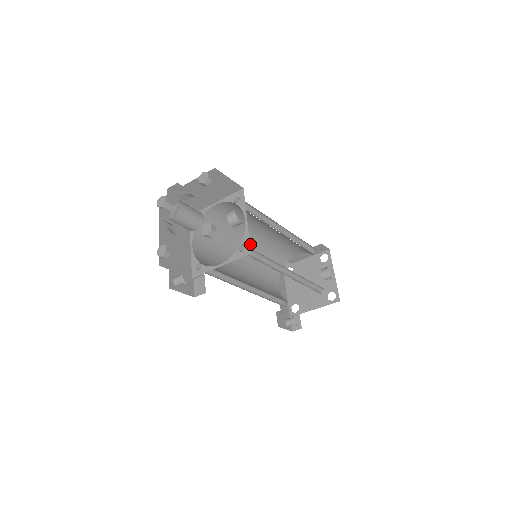
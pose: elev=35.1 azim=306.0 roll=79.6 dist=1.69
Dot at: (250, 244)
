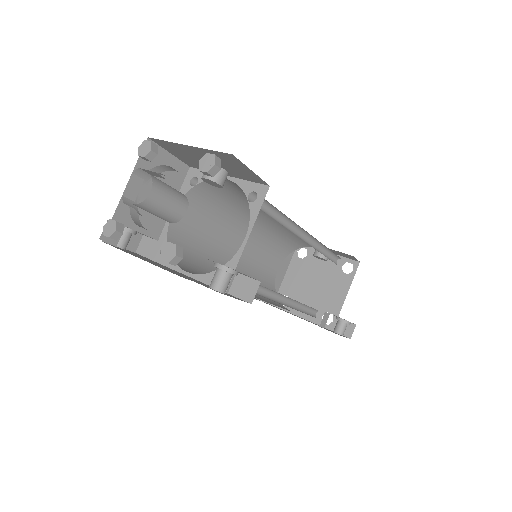
Dot at: occluded
